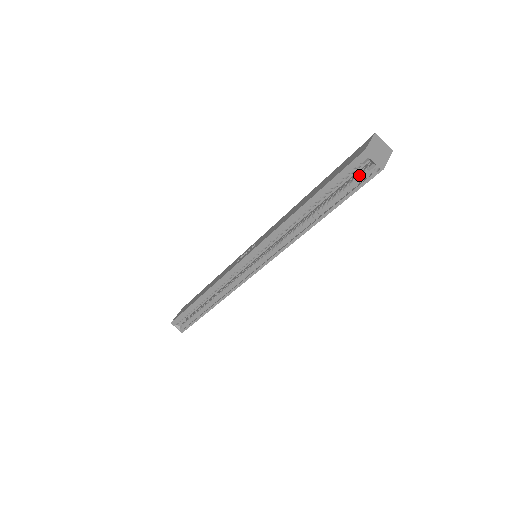
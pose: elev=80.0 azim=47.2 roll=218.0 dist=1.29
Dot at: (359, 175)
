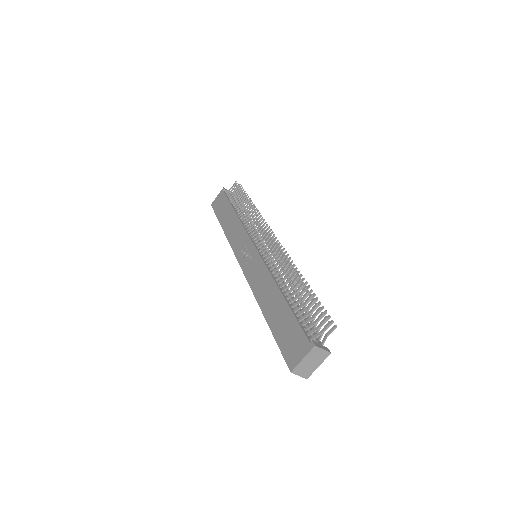
Dot at: occluded
